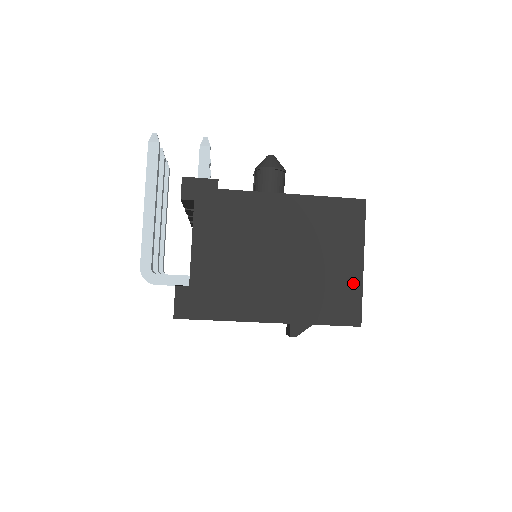
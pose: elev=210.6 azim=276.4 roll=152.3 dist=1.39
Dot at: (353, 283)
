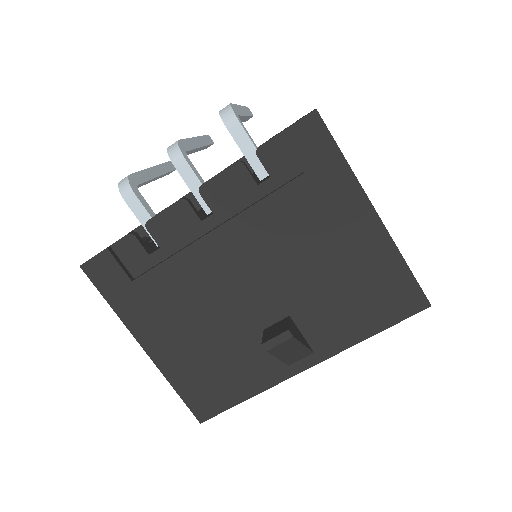
Dot at: occluded
